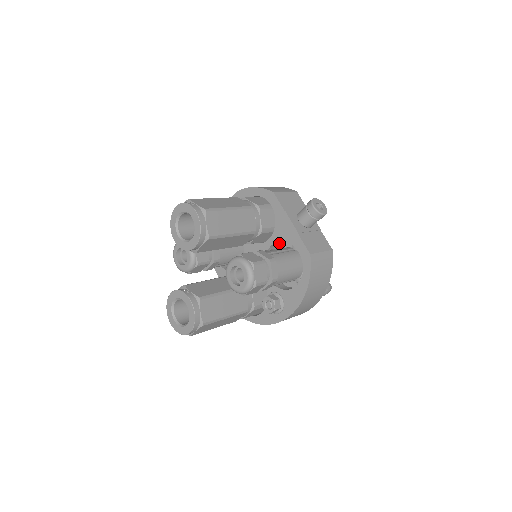
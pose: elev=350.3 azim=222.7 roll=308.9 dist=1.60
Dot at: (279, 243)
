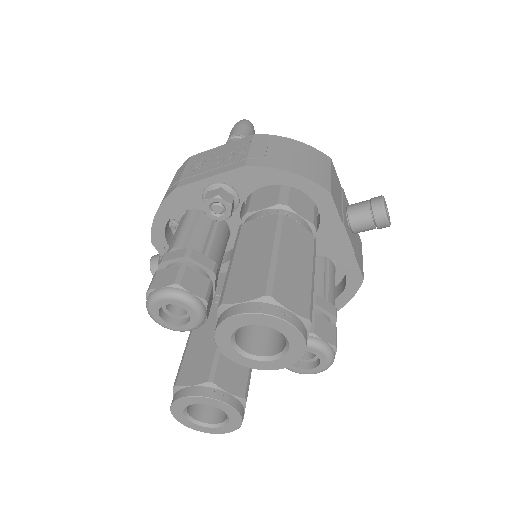
Dot at: occluded
